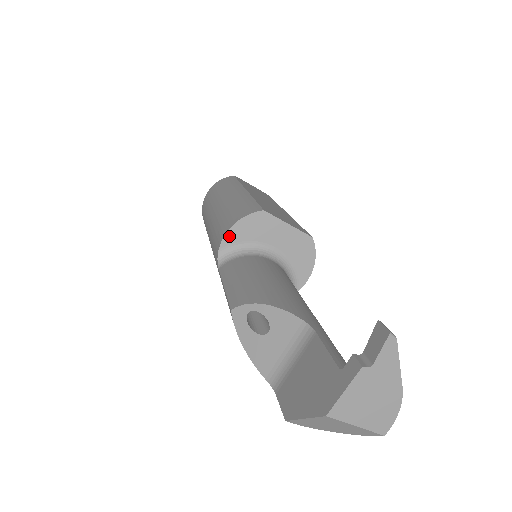
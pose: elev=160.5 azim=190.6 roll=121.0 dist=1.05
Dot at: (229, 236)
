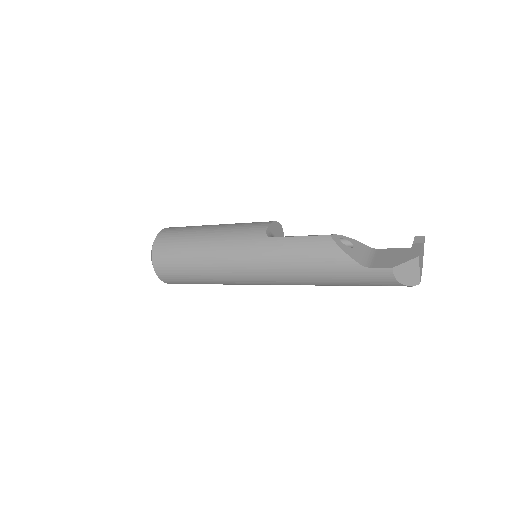
Dot at: (271, 226)
